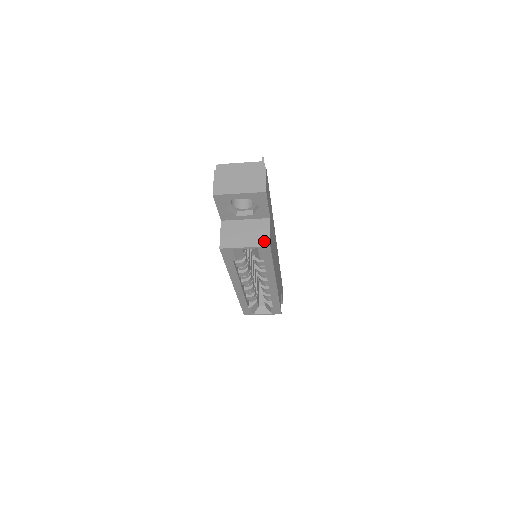
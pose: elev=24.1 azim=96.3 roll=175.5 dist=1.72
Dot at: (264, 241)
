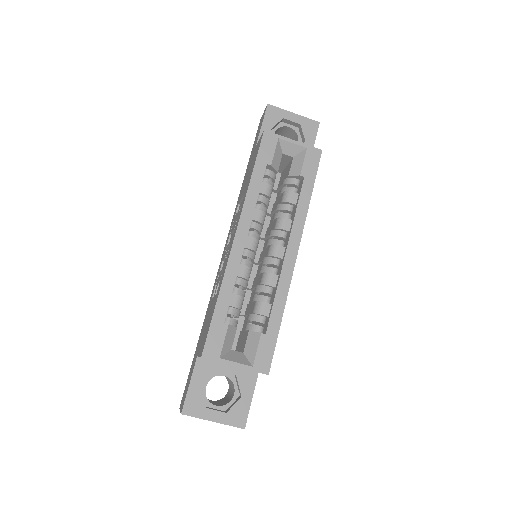
Dot at: occluded
